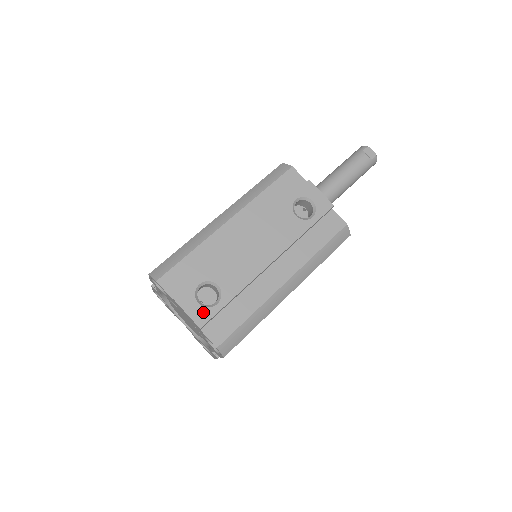
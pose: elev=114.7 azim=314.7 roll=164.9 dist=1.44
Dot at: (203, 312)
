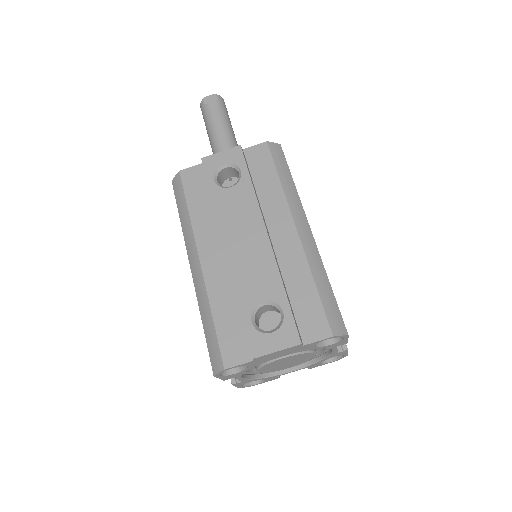
Dot at: (284, 332)
